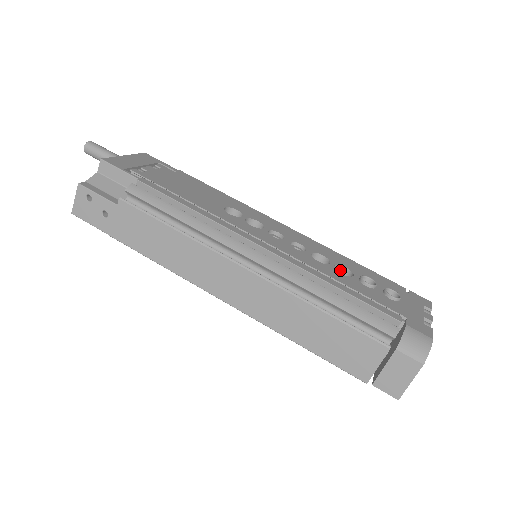
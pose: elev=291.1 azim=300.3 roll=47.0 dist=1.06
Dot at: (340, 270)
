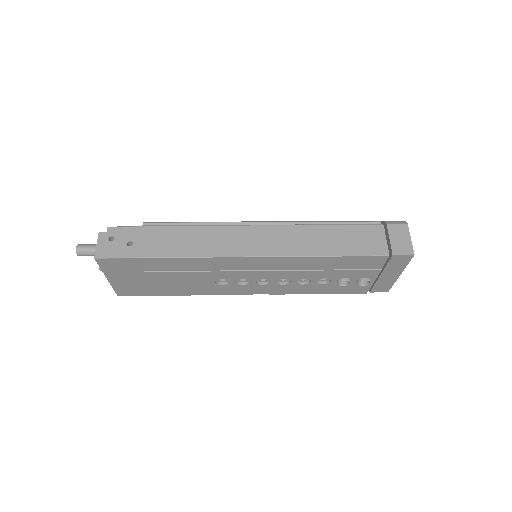
Dot at: occluded
